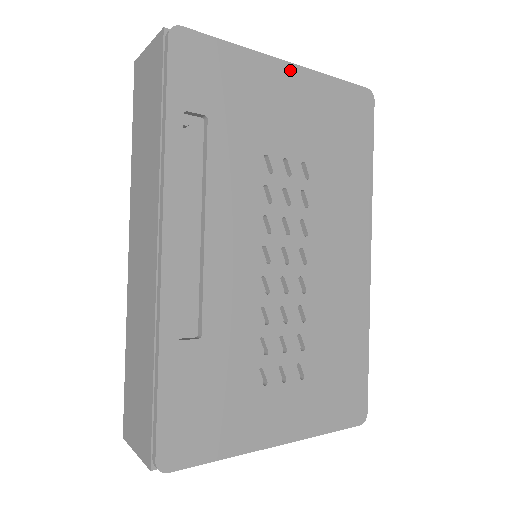
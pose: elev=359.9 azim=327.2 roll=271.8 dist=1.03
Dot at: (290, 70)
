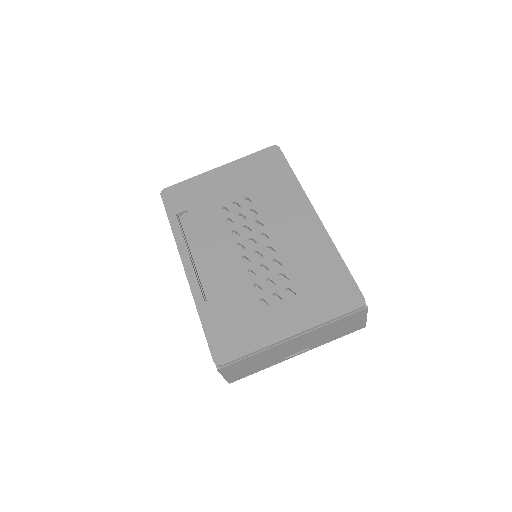
Dot at: (222, 169)
